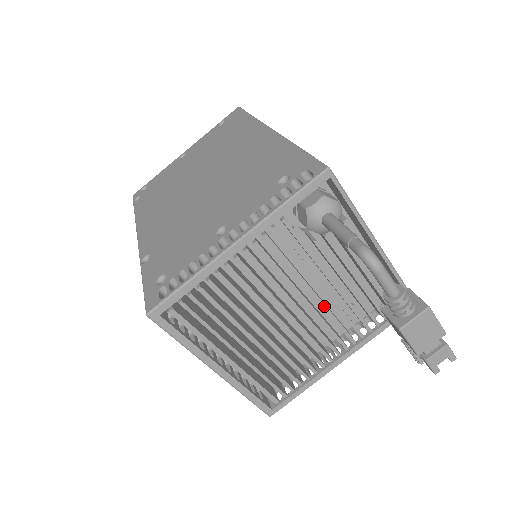
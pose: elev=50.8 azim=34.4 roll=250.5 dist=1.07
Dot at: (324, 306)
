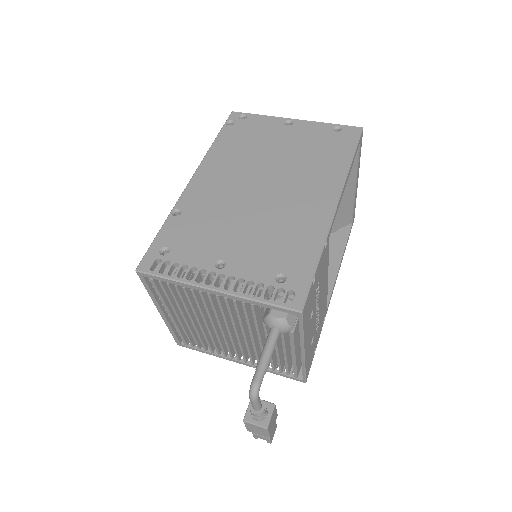
Dot at: (246, 343)
